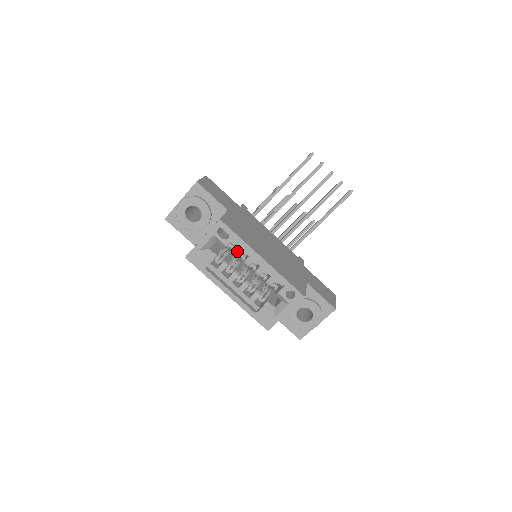
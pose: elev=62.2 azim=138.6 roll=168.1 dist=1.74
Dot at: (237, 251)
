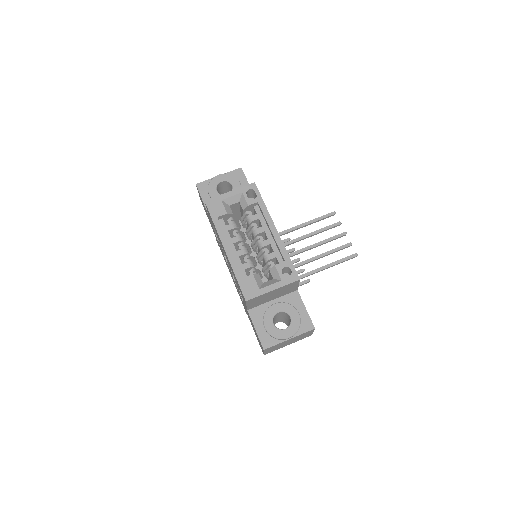
Dot at: (254, 217)
